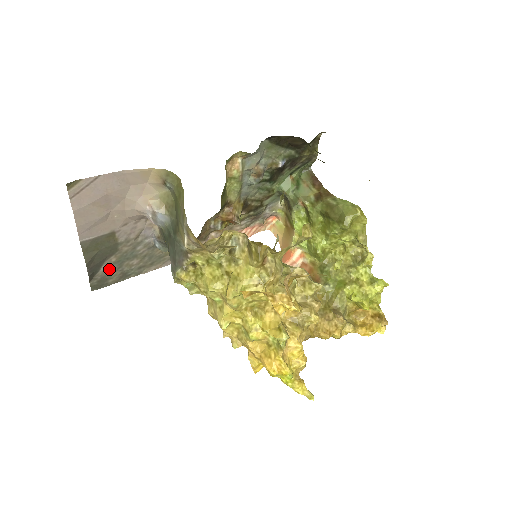
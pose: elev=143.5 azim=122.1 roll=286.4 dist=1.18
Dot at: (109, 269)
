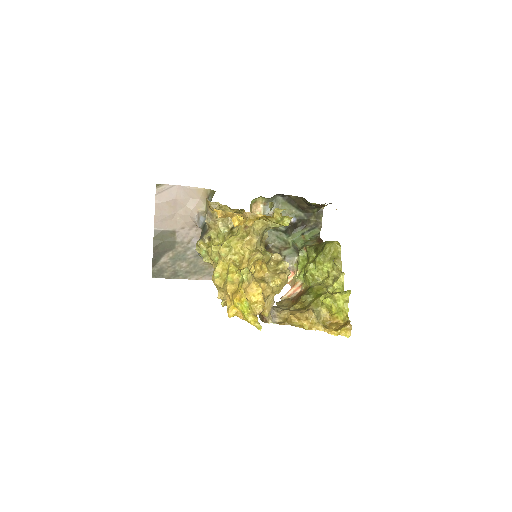
Dot at: (166, 263)
